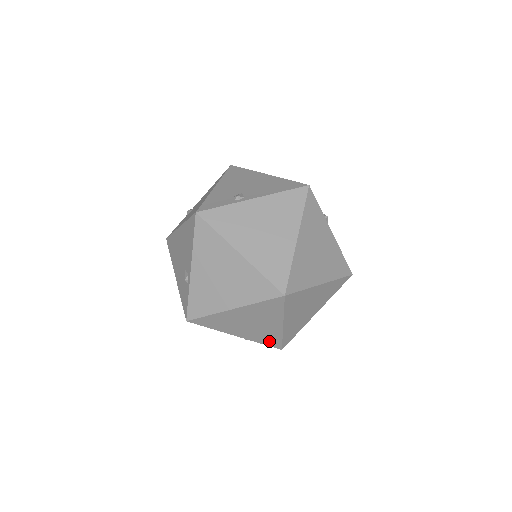
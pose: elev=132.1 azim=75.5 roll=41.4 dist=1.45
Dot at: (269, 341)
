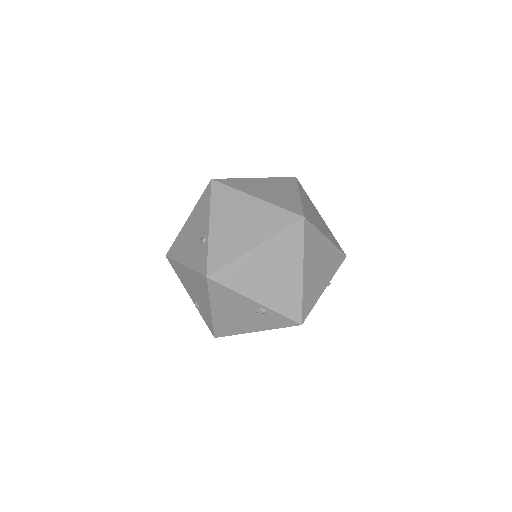
Dot at: (289, 308)
